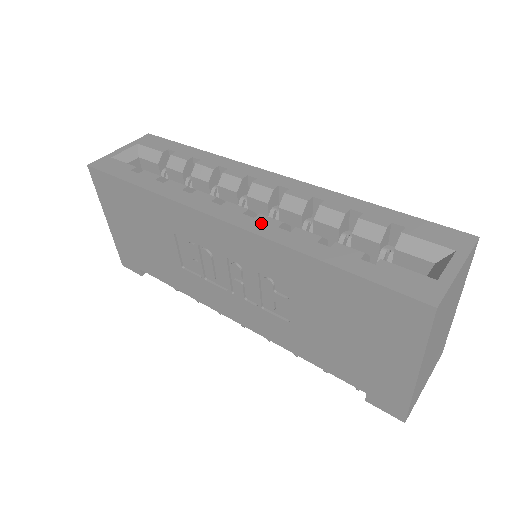
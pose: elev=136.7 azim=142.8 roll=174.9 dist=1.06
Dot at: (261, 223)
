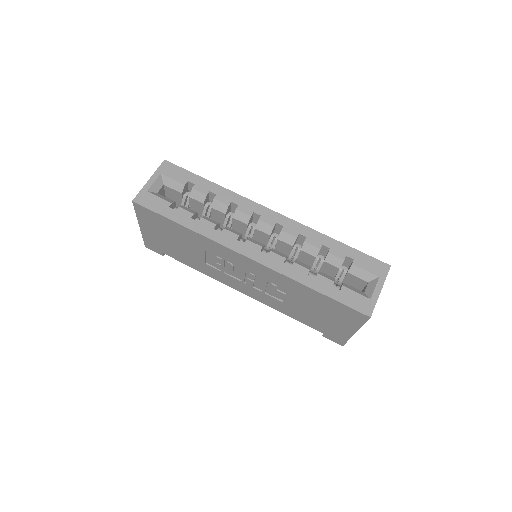
Dot at: (273, 260)
